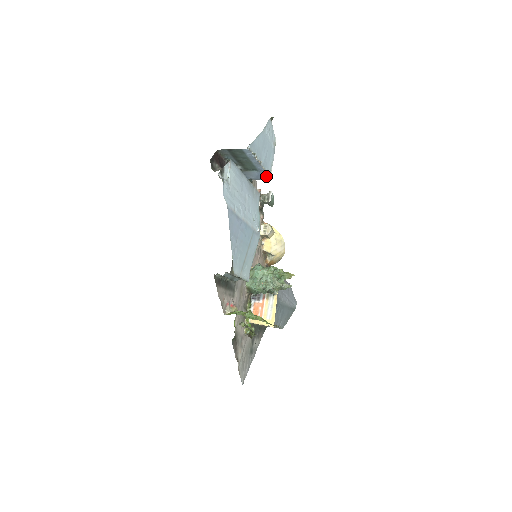
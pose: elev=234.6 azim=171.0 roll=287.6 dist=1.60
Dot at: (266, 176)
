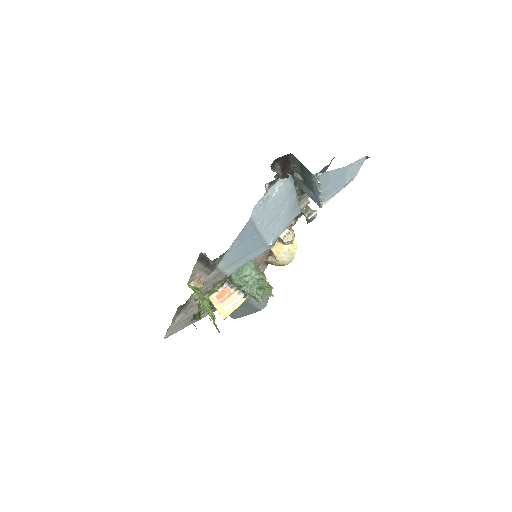
Dot at: (318, 203)
